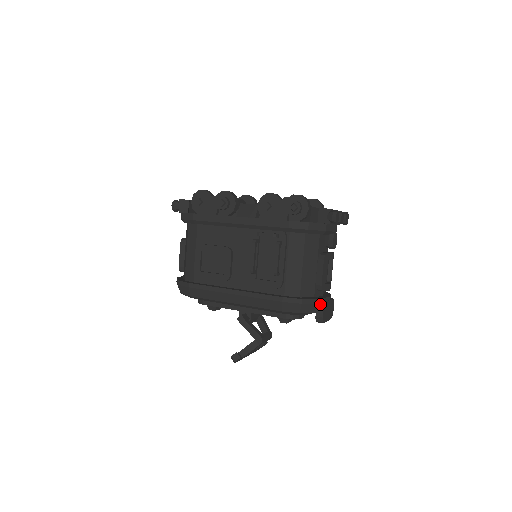
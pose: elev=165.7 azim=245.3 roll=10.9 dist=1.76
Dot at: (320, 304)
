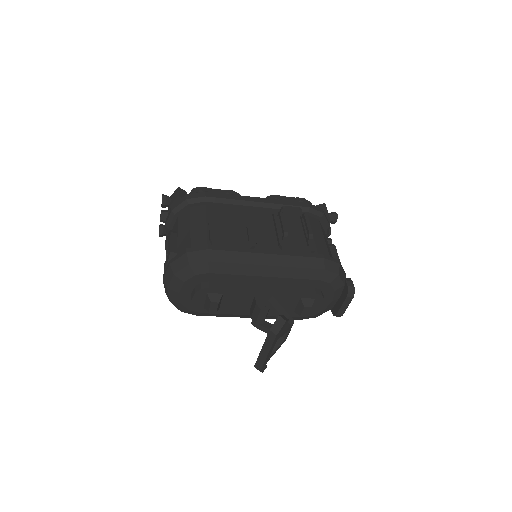
Dot at: (346, 278)
